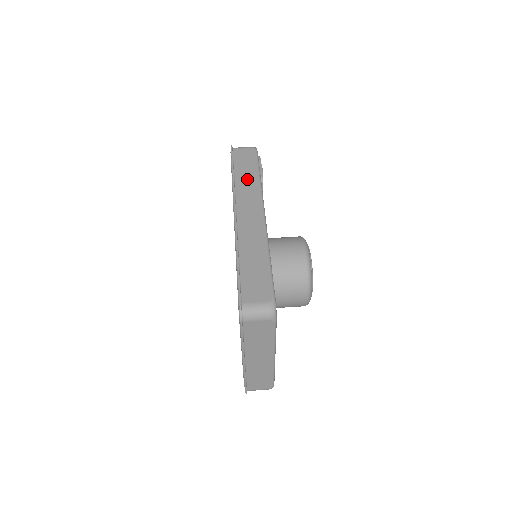
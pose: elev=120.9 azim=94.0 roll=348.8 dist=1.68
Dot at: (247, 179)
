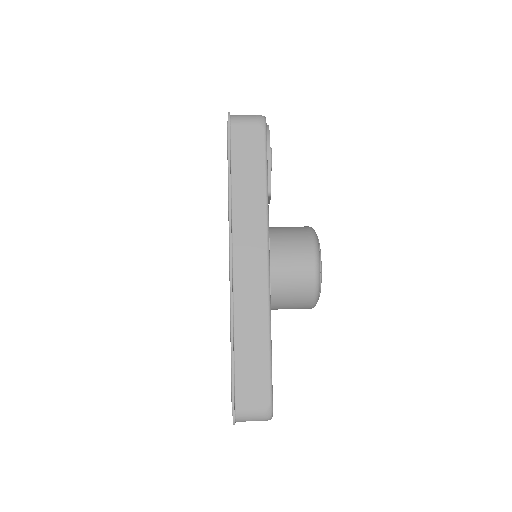
Dot at: (249, 196)
